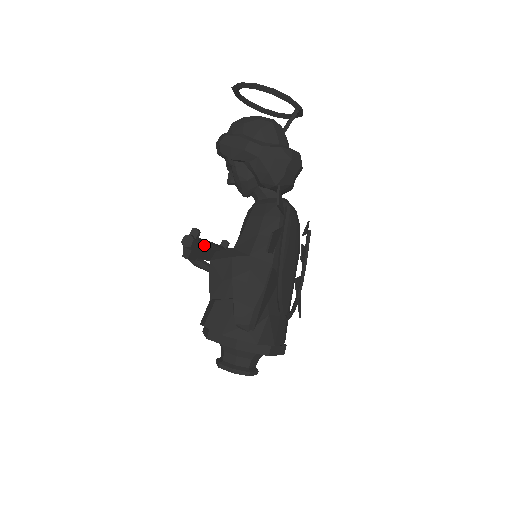
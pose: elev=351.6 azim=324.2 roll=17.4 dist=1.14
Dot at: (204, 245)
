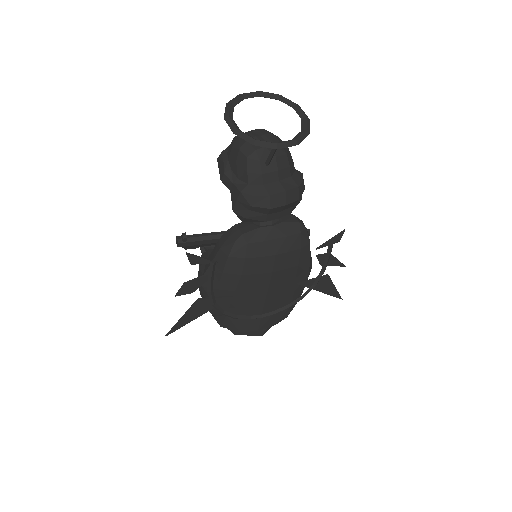
Dot at: (201, 242)
